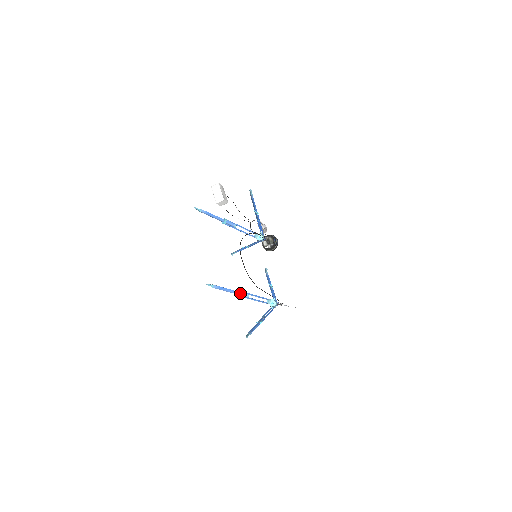
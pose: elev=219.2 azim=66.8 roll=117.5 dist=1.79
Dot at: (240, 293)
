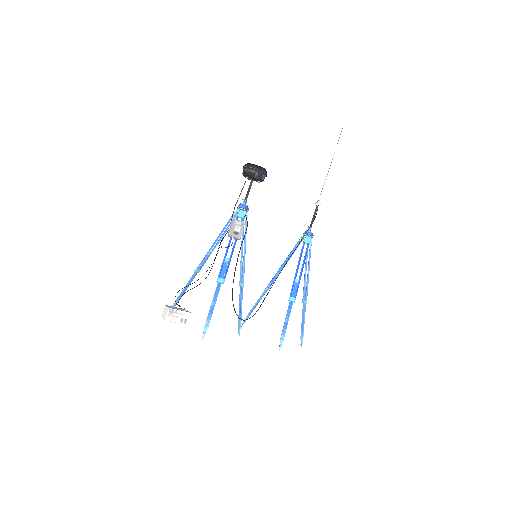
Dot at: (269, 286)
